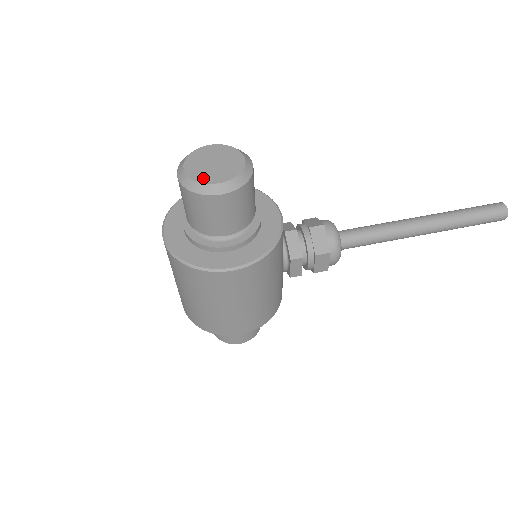
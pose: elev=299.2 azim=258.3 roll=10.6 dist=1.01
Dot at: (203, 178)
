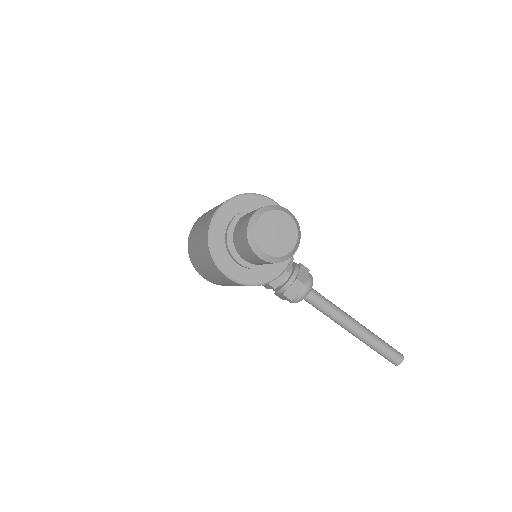
Dot at: (261, 240)
